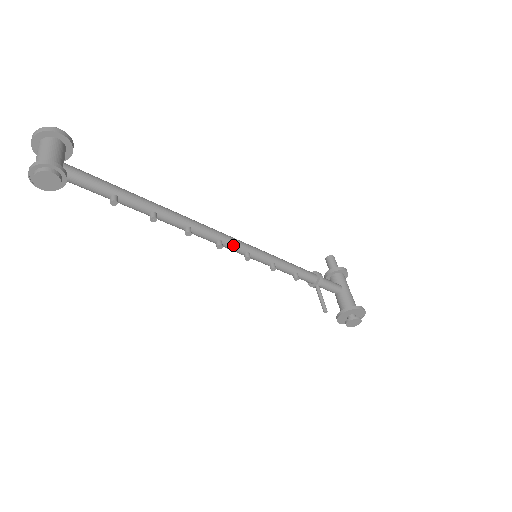
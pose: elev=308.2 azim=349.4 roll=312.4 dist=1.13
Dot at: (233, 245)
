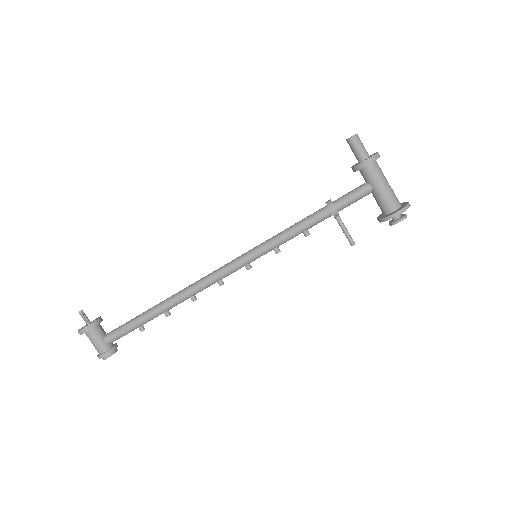
Dot at: occluded
